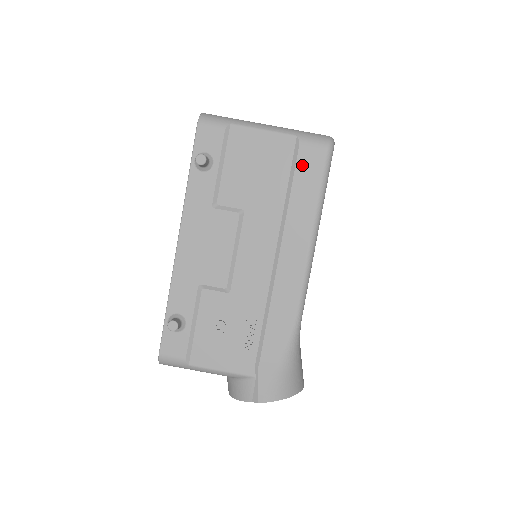
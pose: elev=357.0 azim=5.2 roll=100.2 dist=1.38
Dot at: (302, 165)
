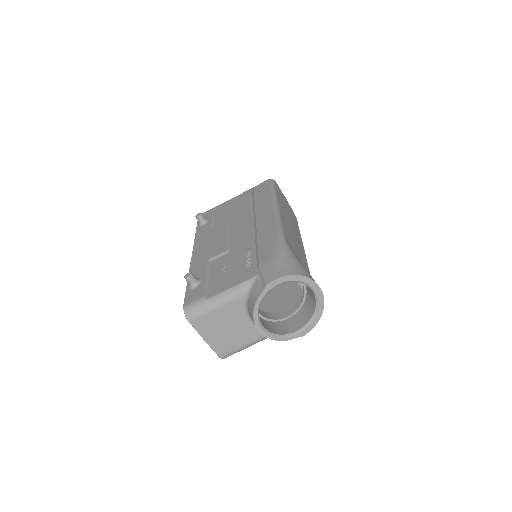
Dot at: (257, 191)
